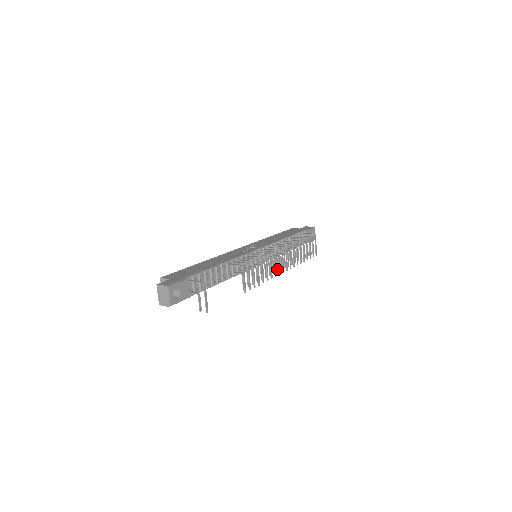
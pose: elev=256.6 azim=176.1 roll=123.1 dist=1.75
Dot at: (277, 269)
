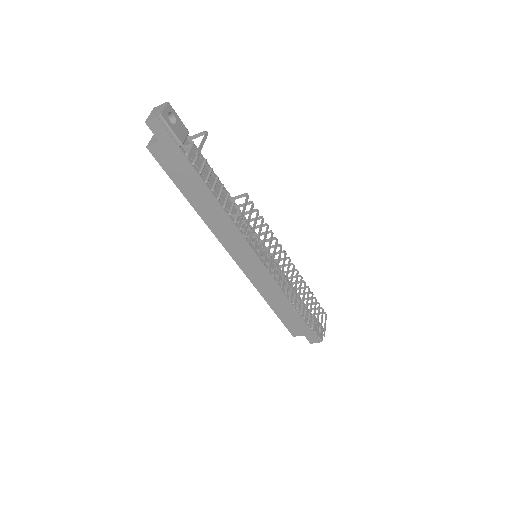
Dot at: (278, 279)
